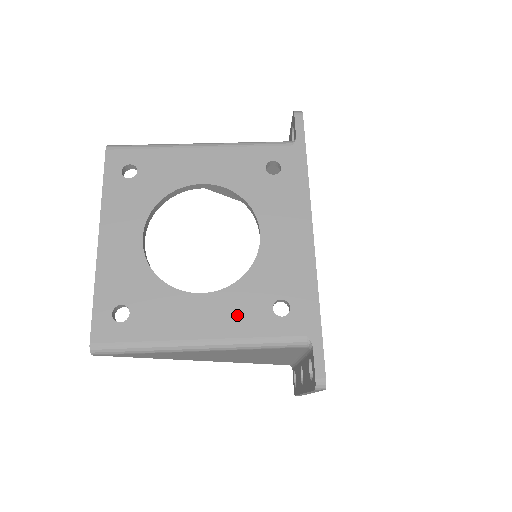
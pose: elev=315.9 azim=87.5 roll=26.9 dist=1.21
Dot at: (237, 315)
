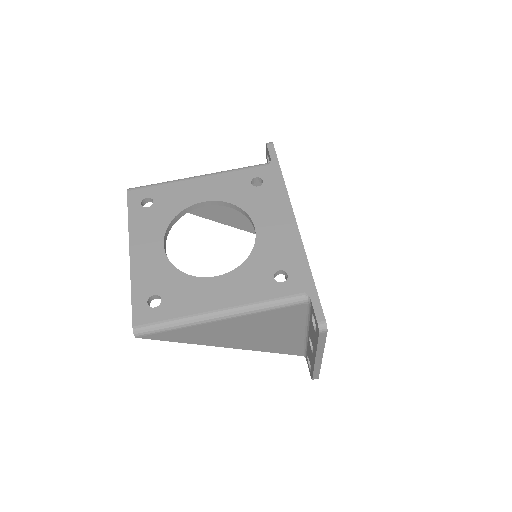
Dot at: (246, 287)
